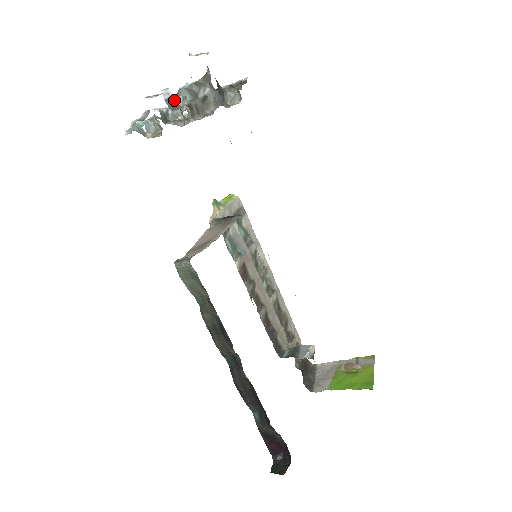
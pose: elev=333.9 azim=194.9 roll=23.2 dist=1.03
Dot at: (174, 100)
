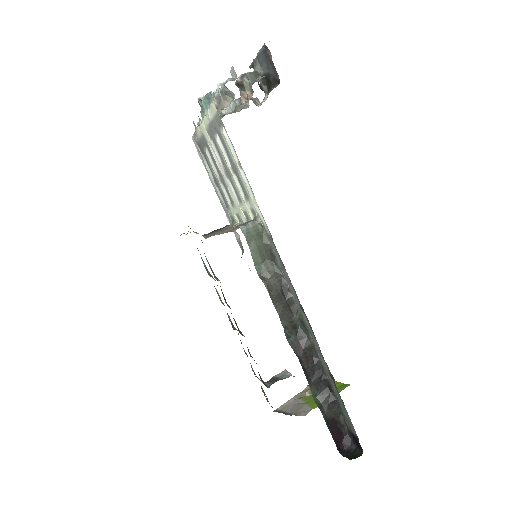
Dot at: occluded
